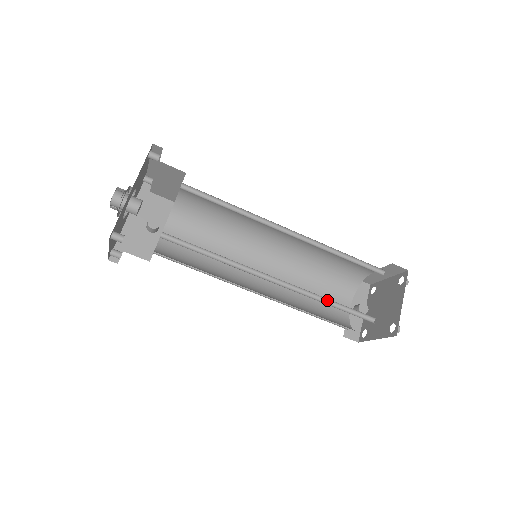
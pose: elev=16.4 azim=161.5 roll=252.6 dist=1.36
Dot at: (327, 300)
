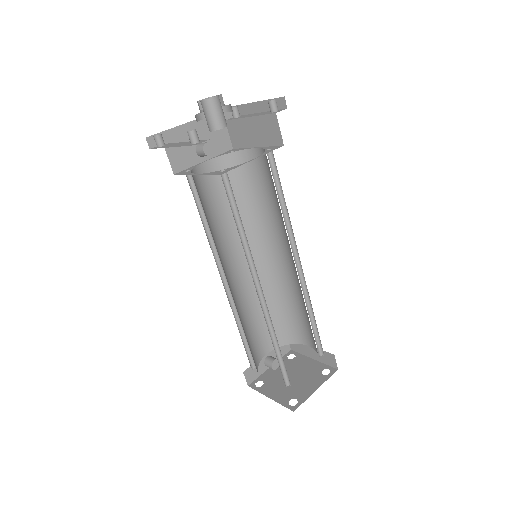
Dot at: (275, 341)
